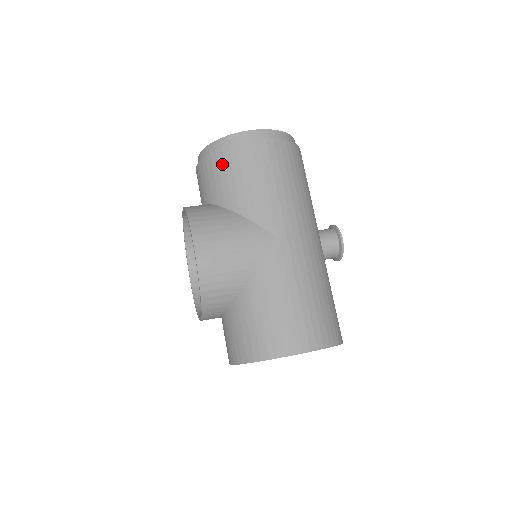
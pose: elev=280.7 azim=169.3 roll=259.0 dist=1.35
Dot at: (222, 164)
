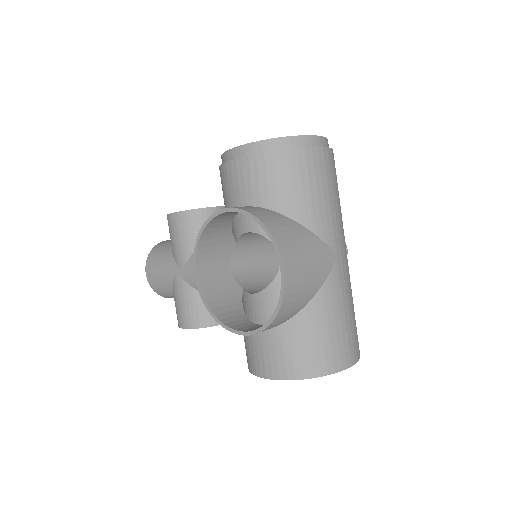
Dot at: (288, 168)
